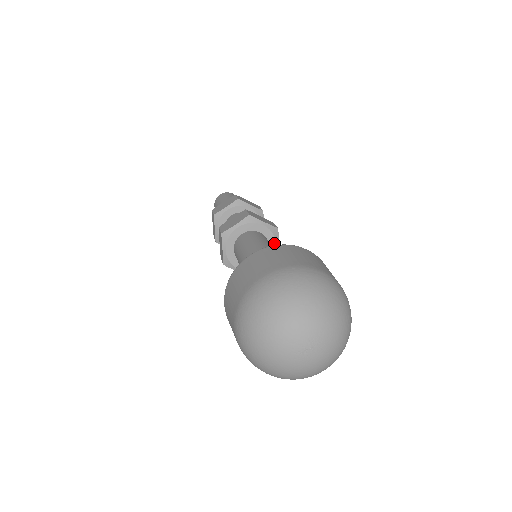
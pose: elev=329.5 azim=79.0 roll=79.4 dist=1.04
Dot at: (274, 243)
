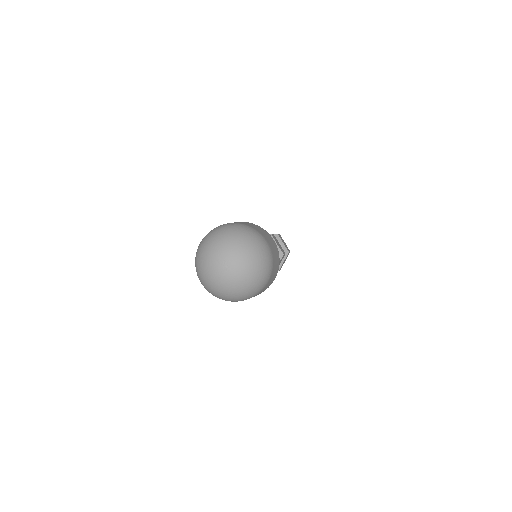
Dot at: occluded
